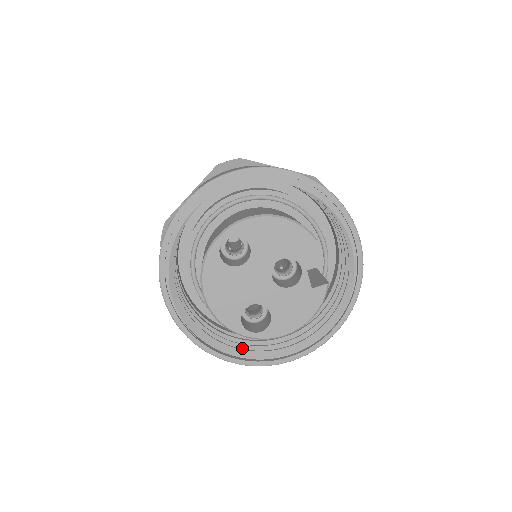
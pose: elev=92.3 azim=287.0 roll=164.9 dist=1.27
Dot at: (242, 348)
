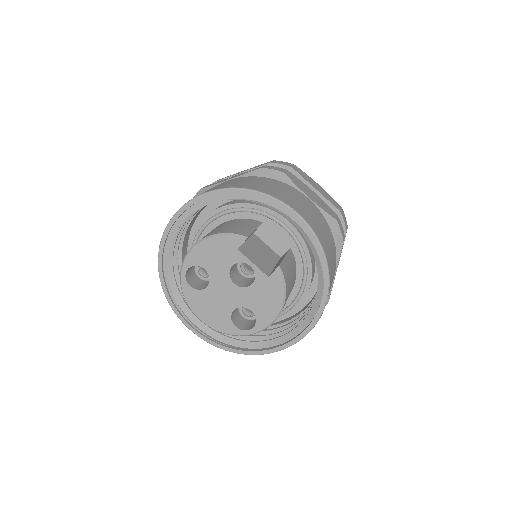
Dot at: (271, 338)
